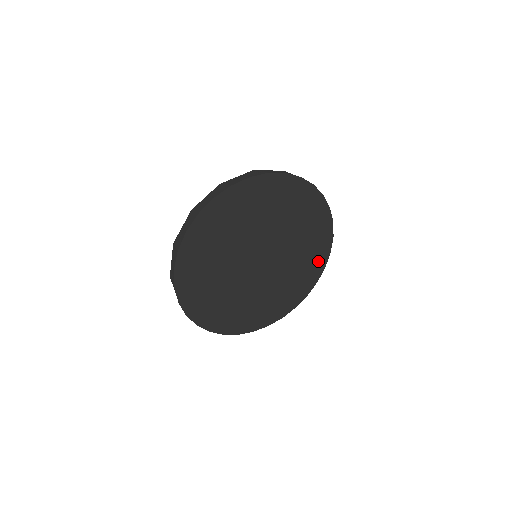
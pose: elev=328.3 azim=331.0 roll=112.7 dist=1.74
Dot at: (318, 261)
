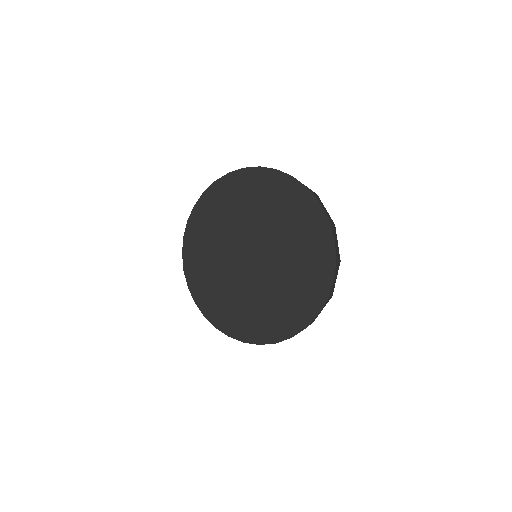
Dot at: (318, 286)
